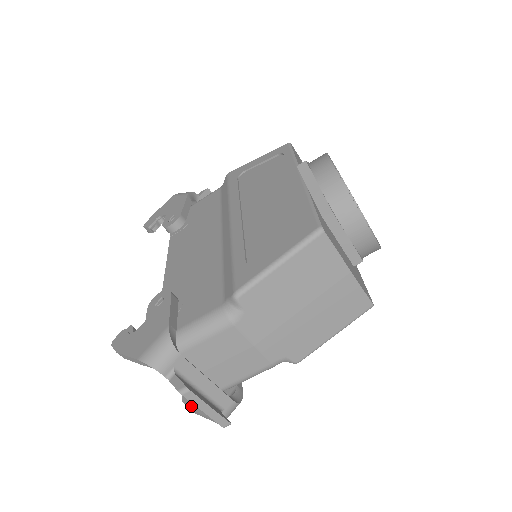
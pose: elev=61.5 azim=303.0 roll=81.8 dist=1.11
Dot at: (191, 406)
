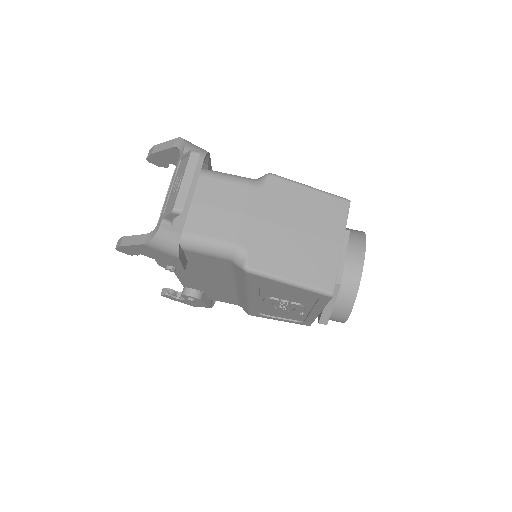
Dot at: (128, 237)
